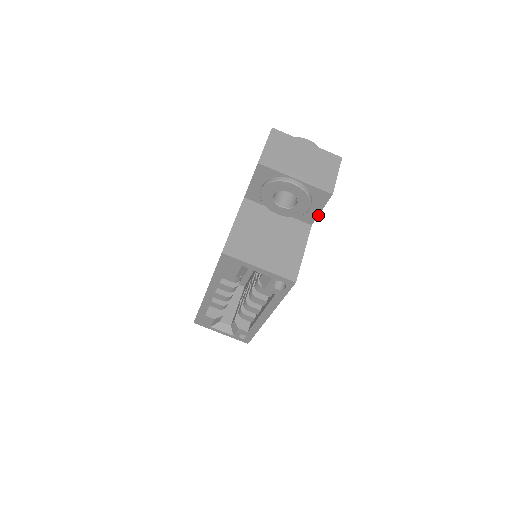
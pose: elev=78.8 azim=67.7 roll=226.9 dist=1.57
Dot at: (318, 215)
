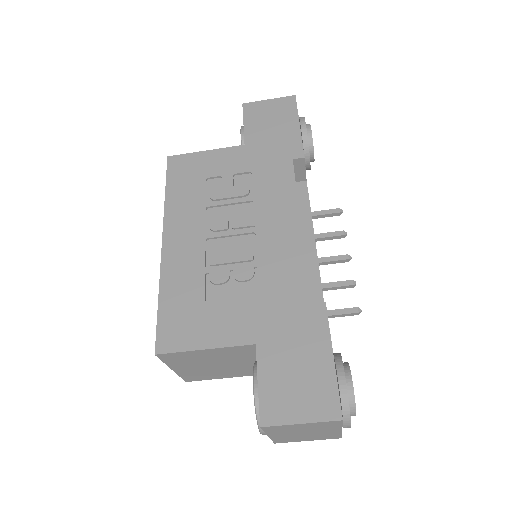
Dot at: occluded
